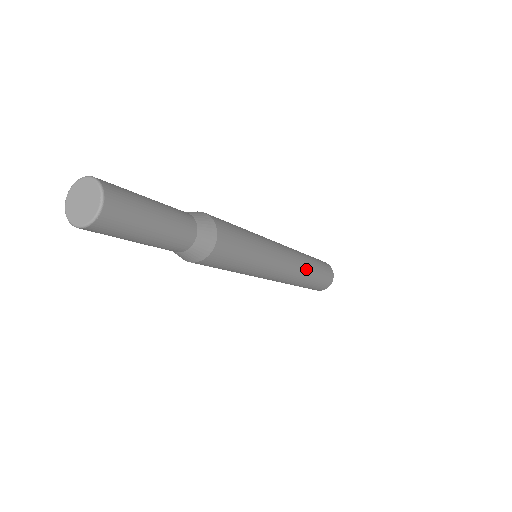
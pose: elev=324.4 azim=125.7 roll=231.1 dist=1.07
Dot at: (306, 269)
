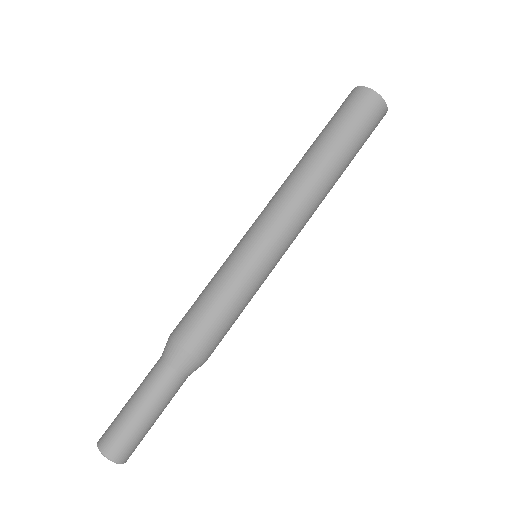
Dot at: (327, 193)
